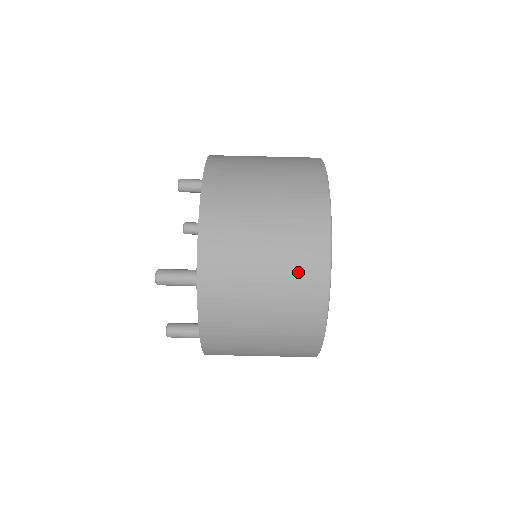
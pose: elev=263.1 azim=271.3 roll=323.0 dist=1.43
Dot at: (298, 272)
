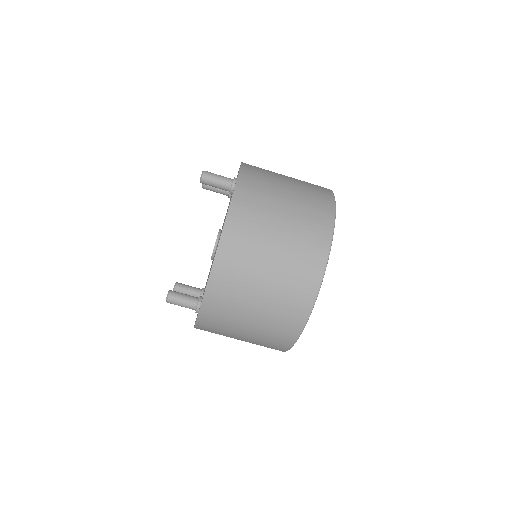
Dot at: (270, 339)
